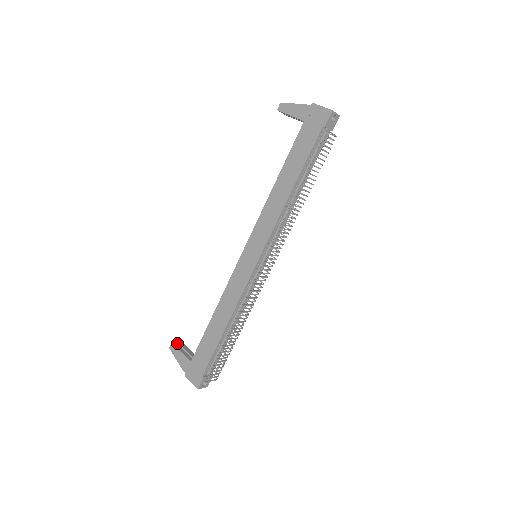
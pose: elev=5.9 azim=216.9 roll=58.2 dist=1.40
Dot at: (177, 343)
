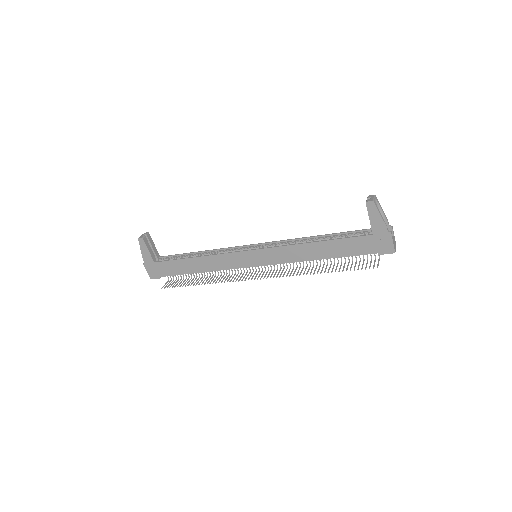
Dot at: (145, 235)
